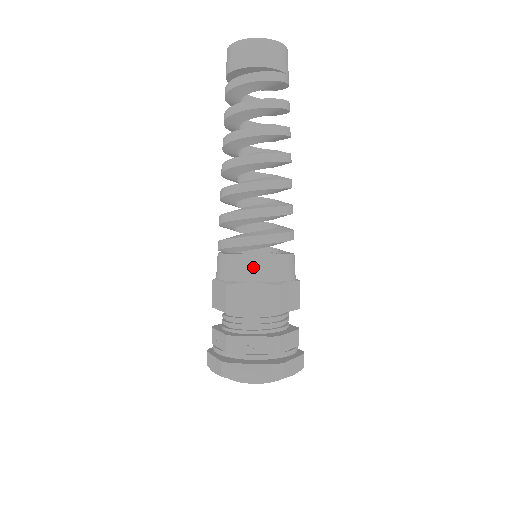
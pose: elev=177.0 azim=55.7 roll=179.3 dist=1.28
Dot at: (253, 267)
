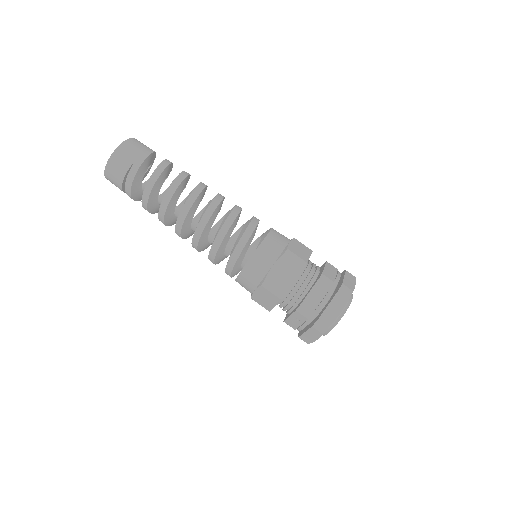
Dot at: (245, 283)
